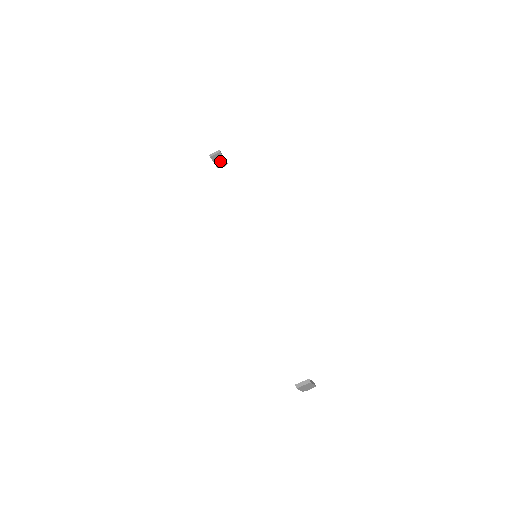
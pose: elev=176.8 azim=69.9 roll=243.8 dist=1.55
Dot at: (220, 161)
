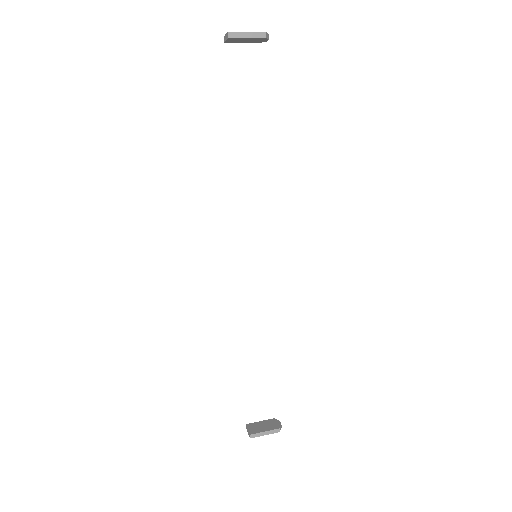
Dot at: (249, 39)
